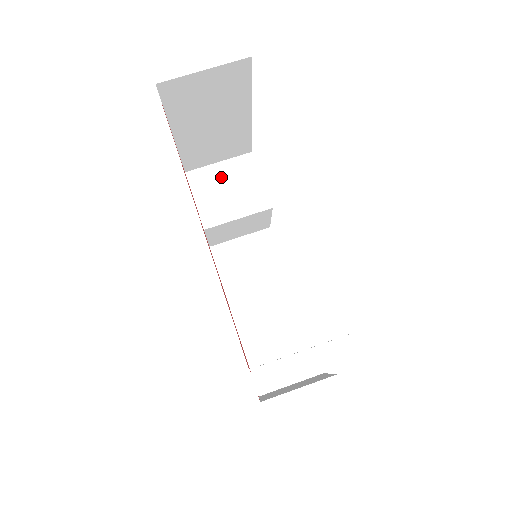
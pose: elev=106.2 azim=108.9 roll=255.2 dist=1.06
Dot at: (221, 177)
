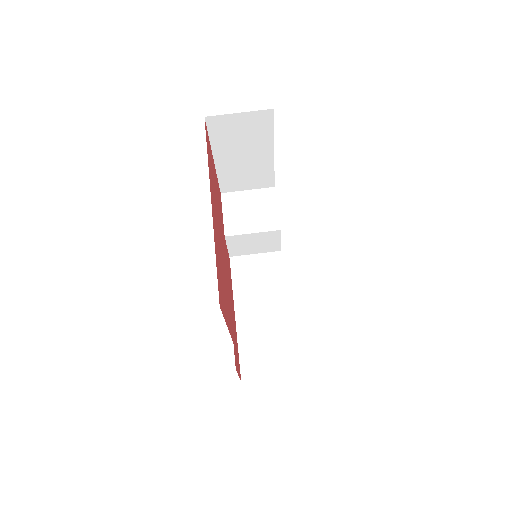
Dot at: (247, 201)
